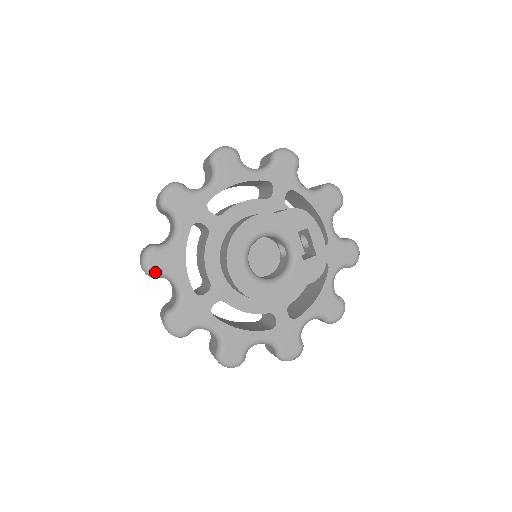
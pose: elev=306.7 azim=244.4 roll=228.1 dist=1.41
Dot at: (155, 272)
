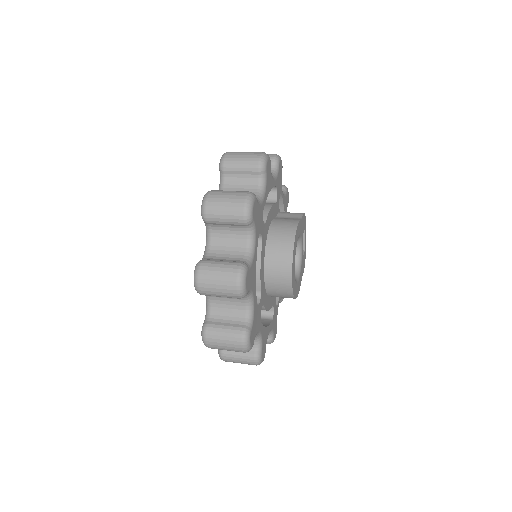
Dot at: (247, 292)
